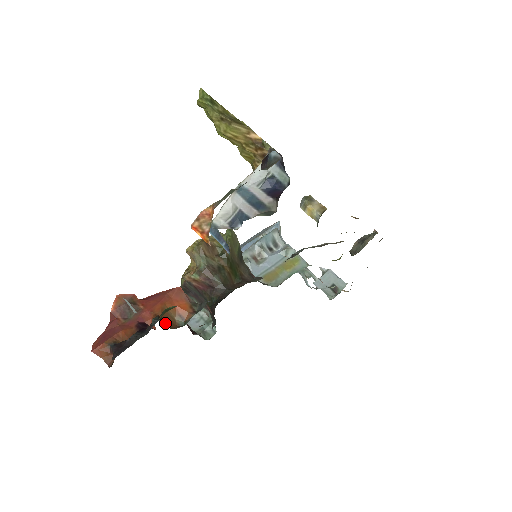
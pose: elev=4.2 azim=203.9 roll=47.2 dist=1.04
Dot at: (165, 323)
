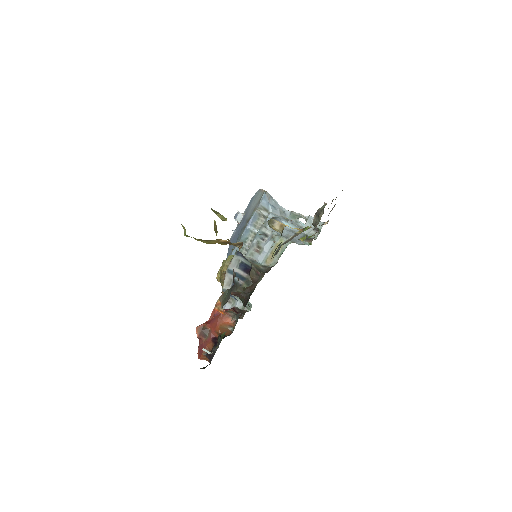
Dot at: occluded
